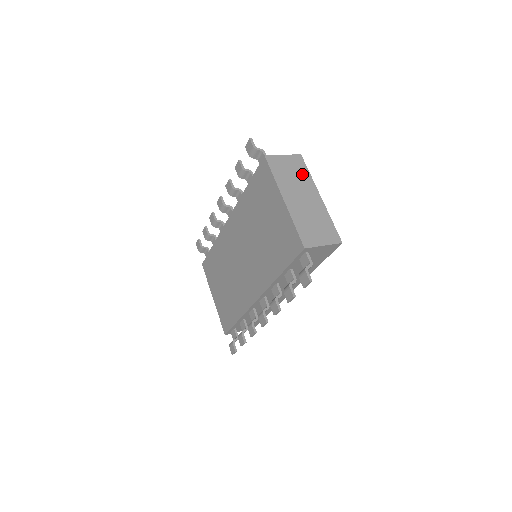
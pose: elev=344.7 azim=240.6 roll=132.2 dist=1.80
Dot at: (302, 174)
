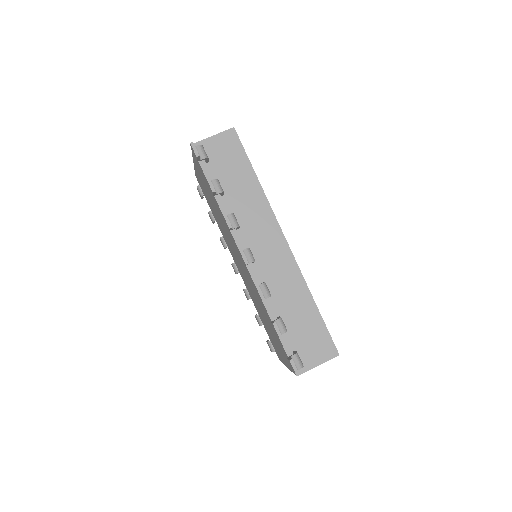
Dot at: occluded
